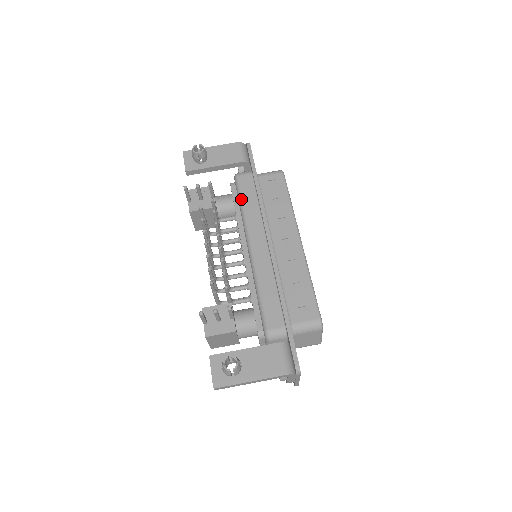
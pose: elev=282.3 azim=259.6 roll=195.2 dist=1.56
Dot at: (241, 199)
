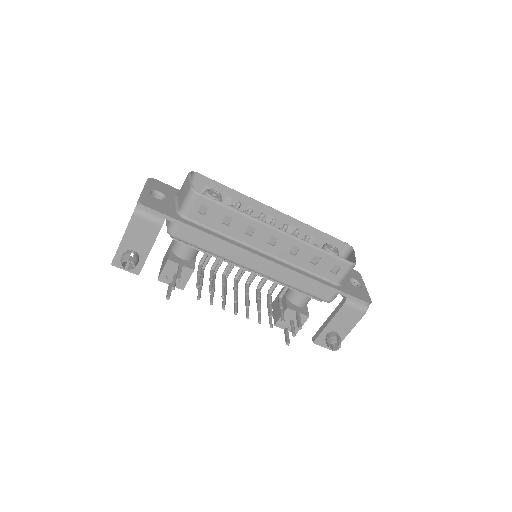
Dot at: occluded
